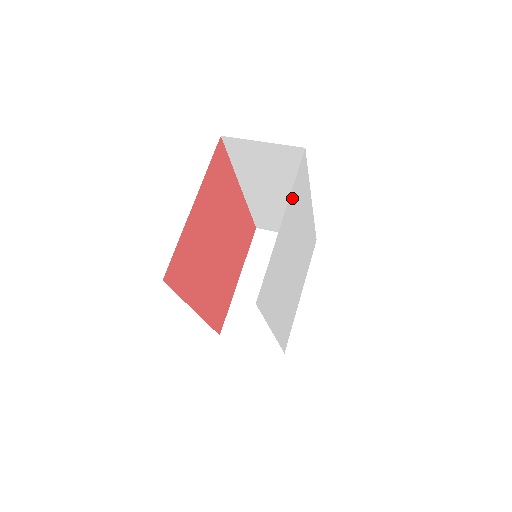
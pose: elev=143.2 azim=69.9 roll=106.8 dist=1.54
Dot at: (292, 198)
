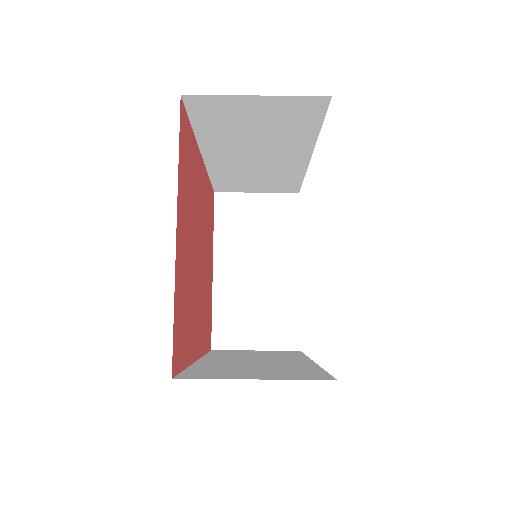
Dot at: occluded
